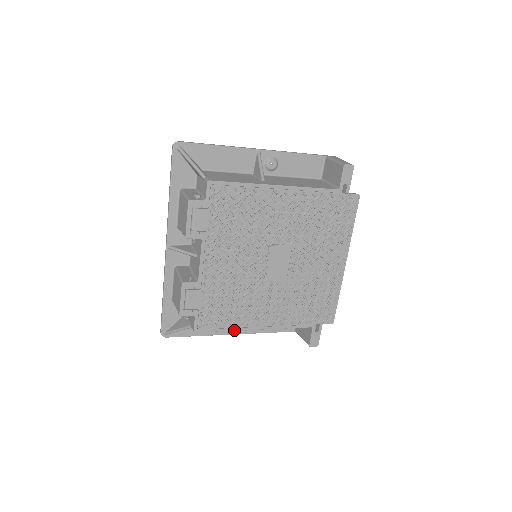
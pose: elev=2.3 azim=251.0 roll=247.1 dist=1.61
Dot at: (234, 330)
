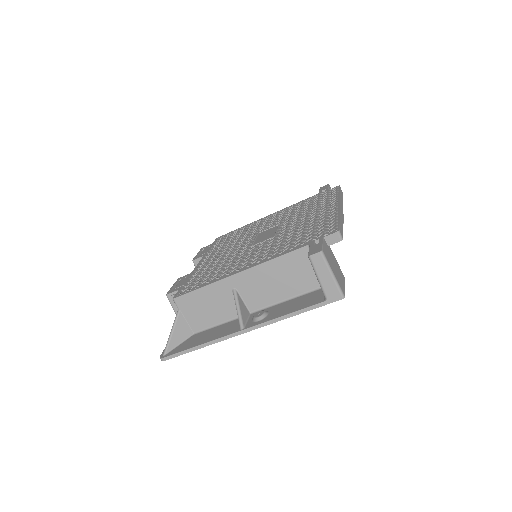
Dot at: (213, 283)
